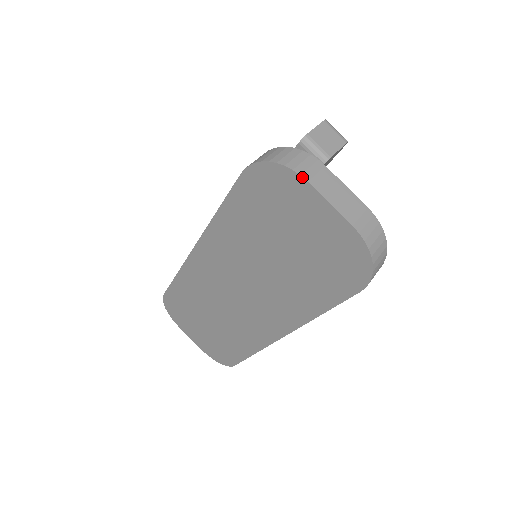
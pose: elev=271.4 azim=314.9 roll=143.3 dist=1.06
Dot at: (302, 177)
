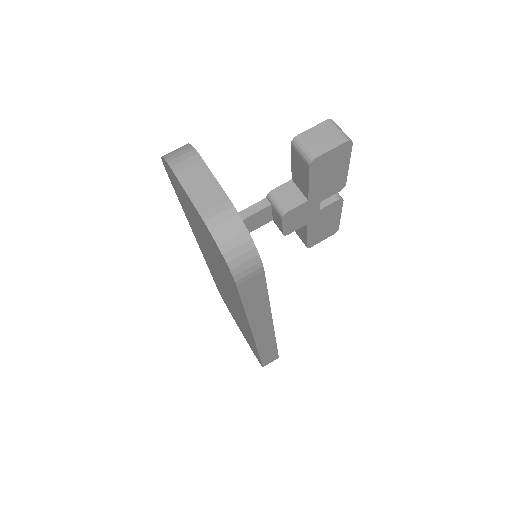
Dot at: (171, 169)
